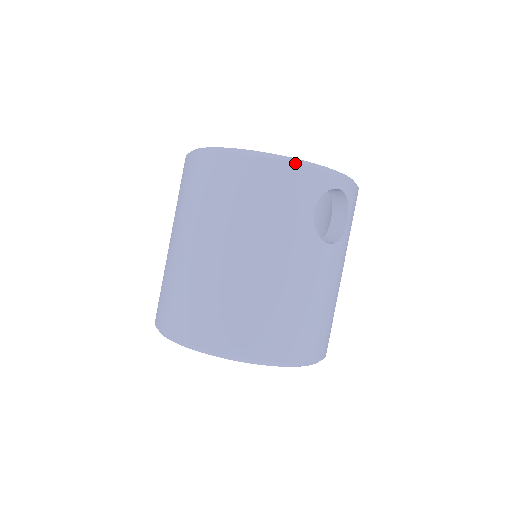
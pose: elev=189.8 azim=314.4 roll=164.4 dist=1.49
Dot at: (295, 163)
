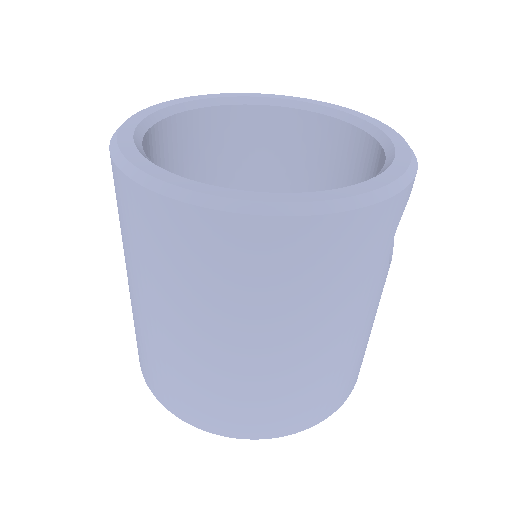
Dot at: (381, 202)
